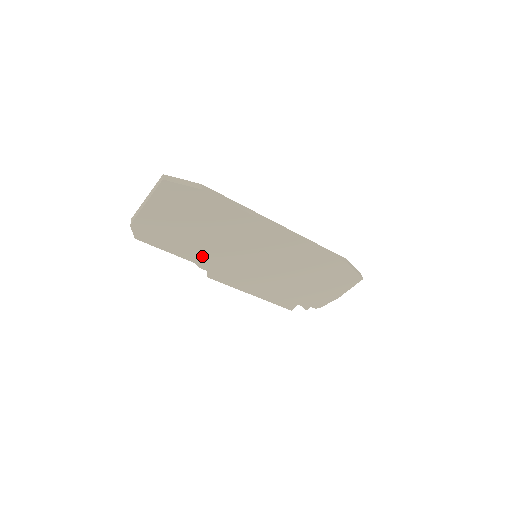
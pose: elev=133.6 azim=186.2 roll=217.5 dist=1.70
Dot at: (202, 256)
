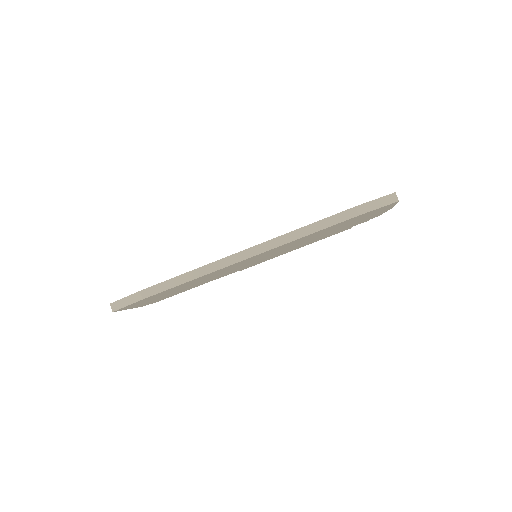
Dot at: occluded
